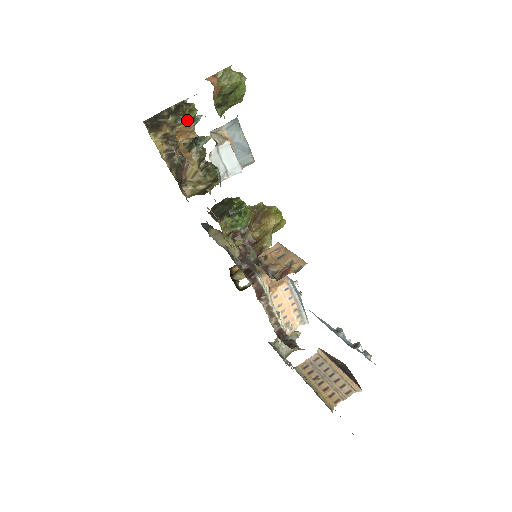
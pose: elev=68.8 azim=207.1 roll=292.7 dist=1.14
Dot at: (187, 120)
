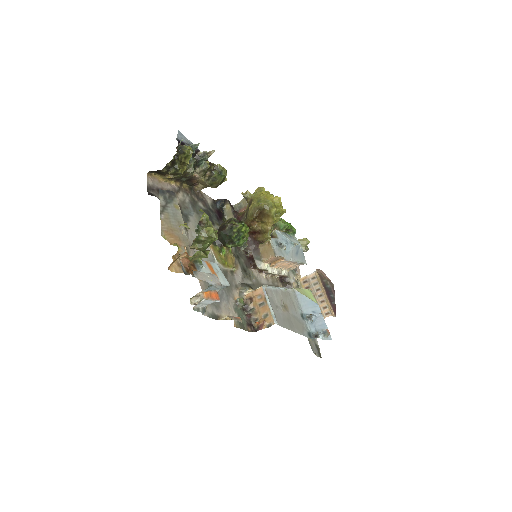
Dot at: (185, 165)
